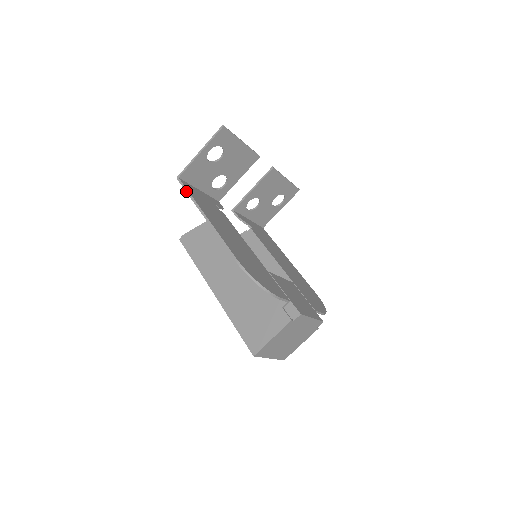
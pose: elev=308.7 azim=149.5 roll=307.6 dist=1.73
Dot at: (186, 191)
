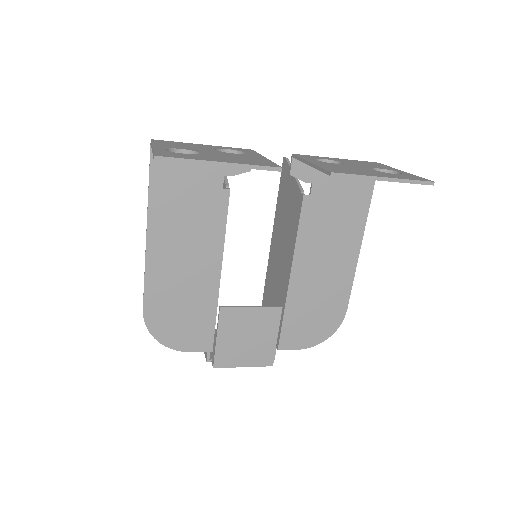
Dot at: occluded
